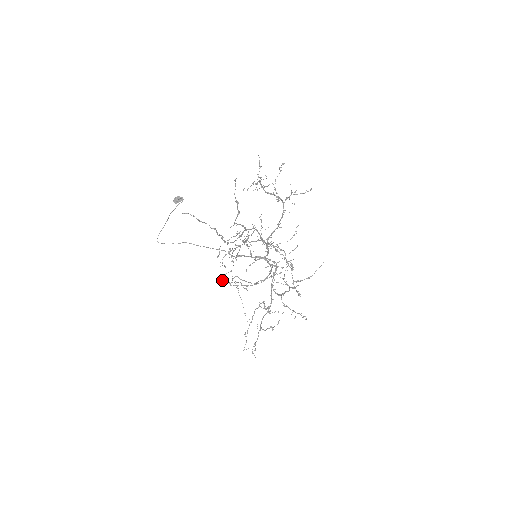
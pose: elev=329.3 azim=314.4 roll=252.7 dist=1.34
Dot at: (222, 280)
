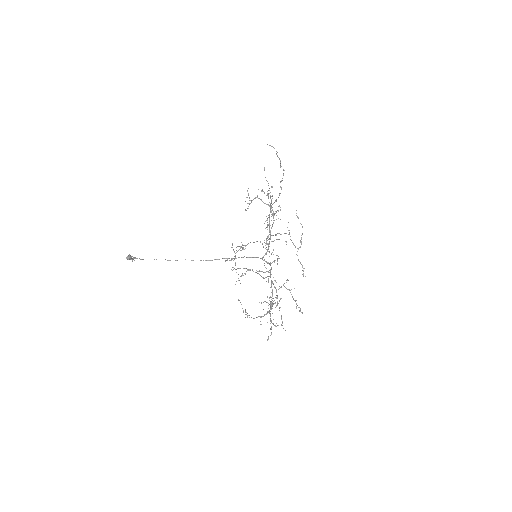
Dot at: (237, 268)
